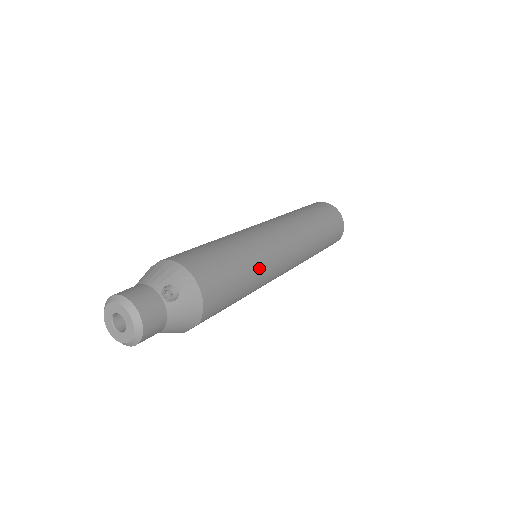
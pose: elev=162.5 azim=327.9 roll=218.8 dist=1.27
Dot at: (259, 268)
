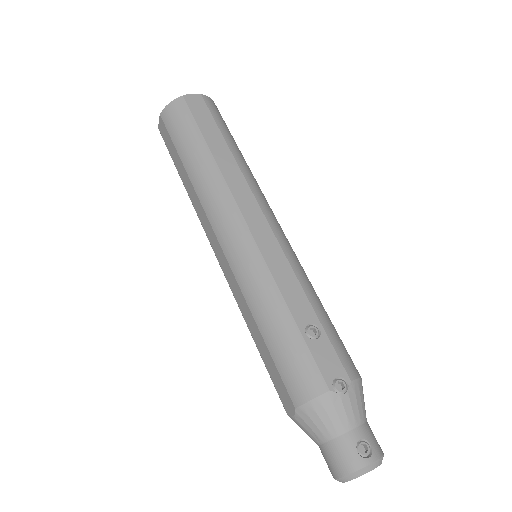
Dot at: occluded
